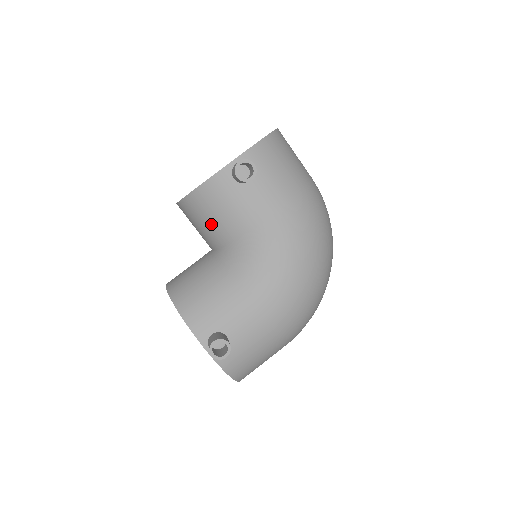
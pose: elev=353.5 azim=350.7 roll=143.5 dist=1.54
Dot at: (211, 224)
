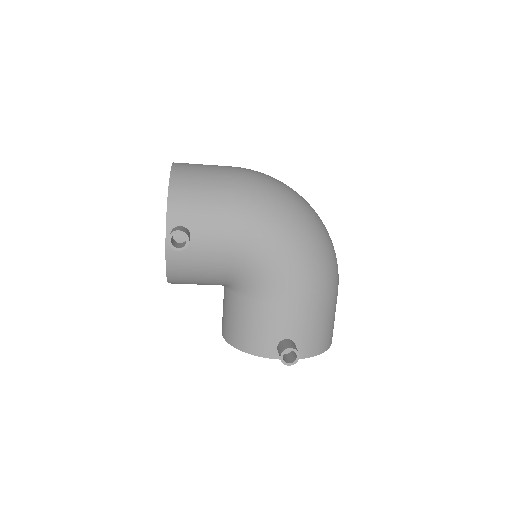
Dot at: (202, 280)
